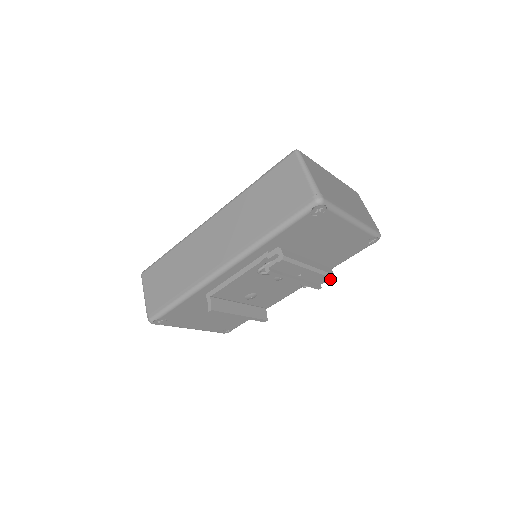
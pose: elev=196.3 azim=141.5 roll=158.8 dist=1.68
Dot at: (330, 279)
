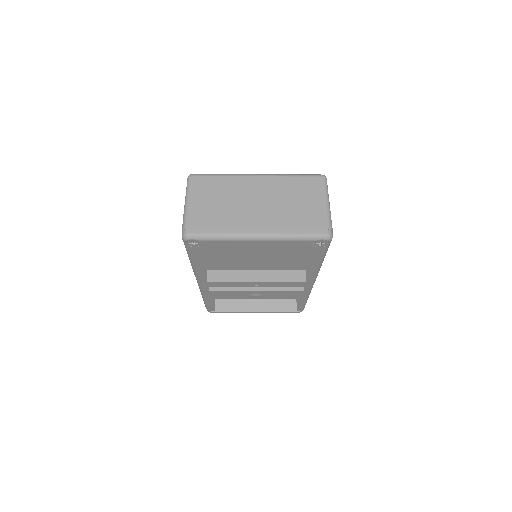
Dot at: (304, 283)
